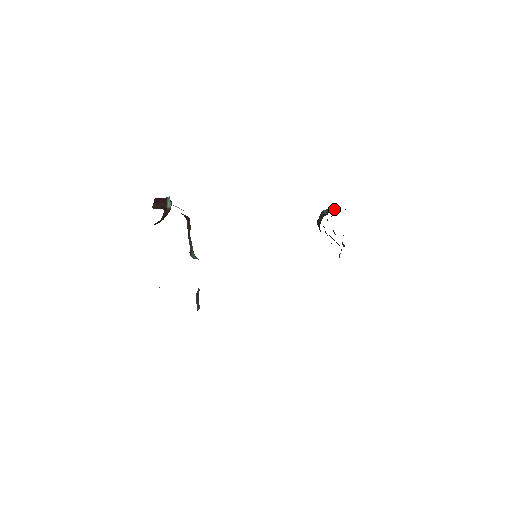
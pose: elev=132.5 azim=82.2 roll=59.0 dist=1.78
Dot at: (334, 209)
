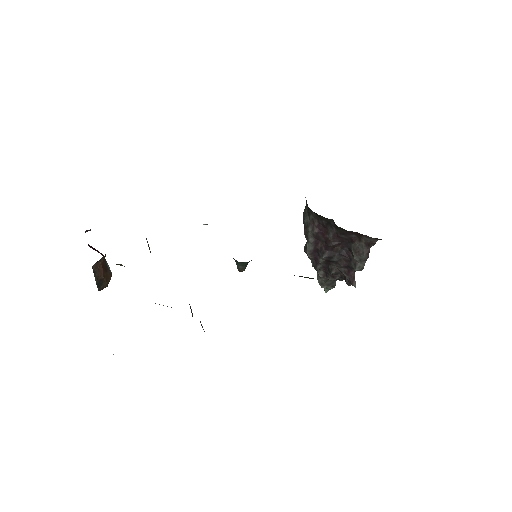
Dot at: occluded
